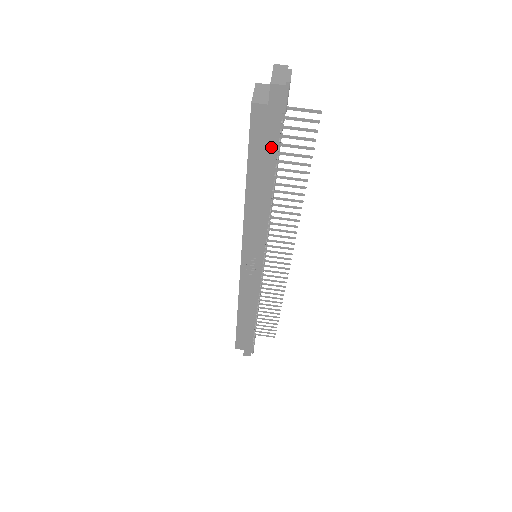
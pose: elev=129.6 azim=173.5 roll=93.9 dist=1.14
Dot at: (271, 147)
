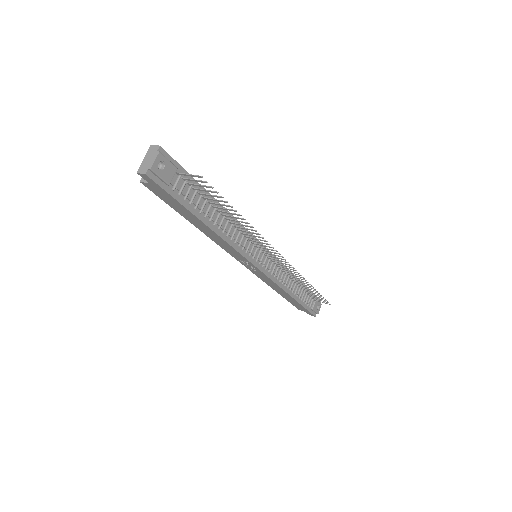
Dot at: (179, 205)
